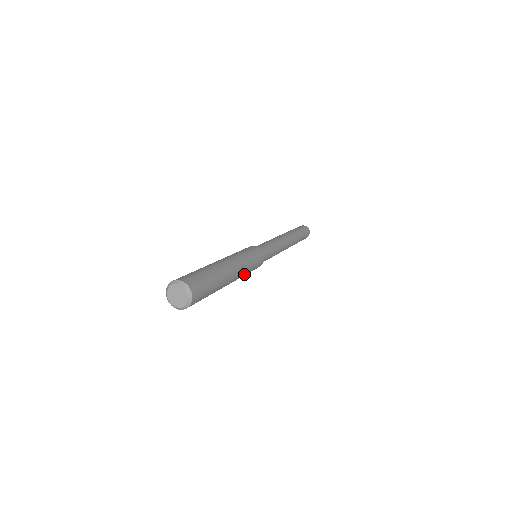
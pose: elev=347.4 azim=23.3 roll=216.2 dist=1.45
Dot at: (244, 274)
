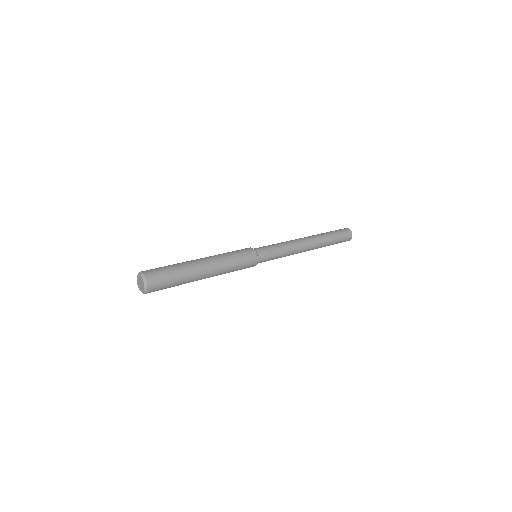
Dot at: occluded
